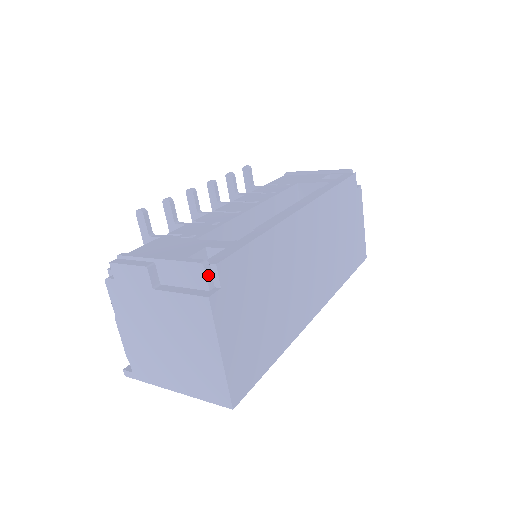
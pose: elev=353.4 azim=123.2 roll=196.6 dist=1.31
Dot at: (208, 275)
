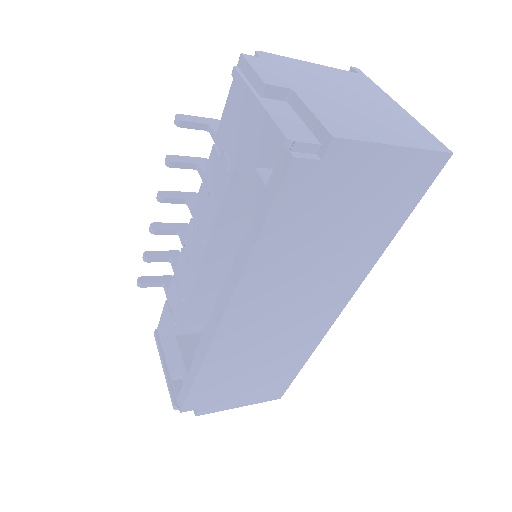
Dot at: occluded
